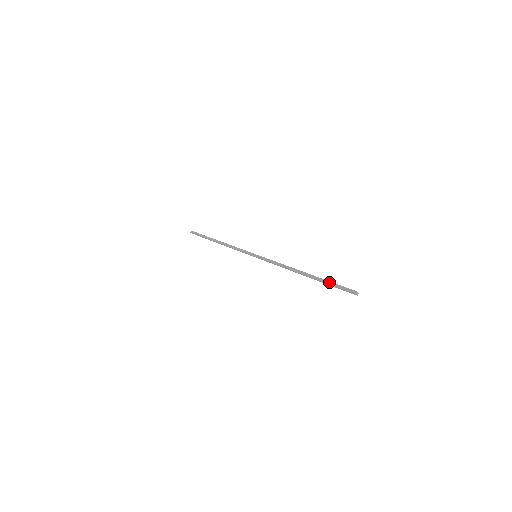
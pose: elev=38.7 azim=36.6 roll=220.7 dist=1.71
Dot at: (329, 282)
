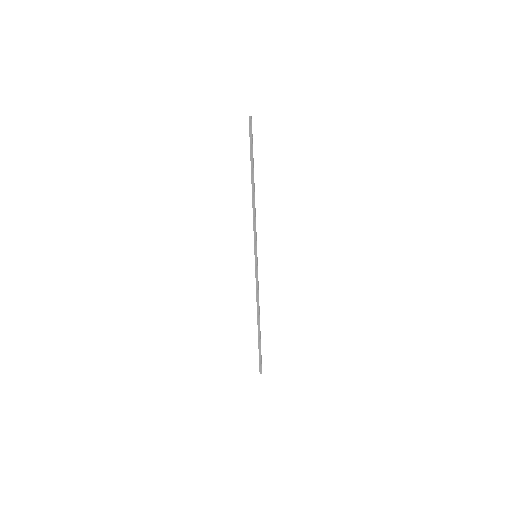
Dot at: (260, 350)
